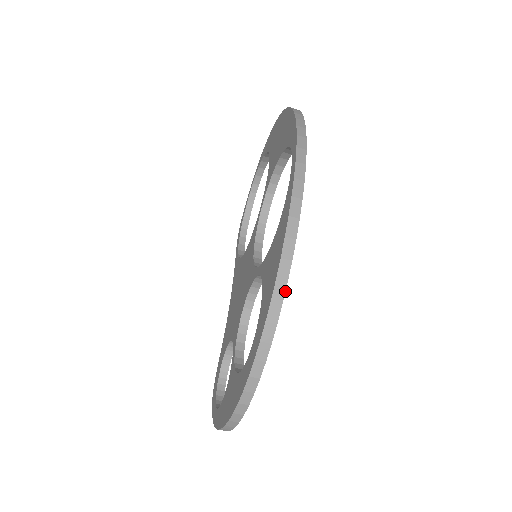
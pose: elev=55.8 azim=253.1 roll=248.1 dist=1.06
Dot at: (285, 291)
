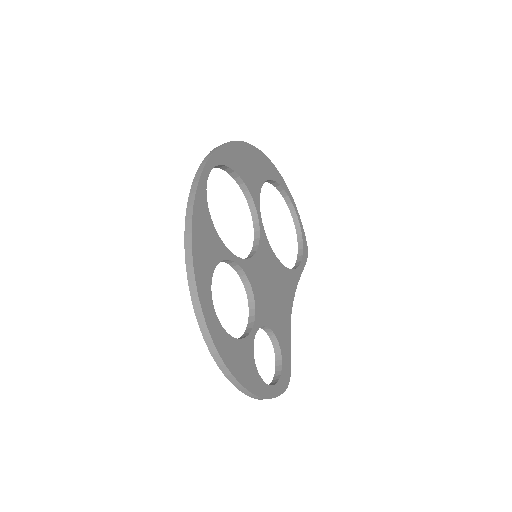
Dot at: (192, 255)
